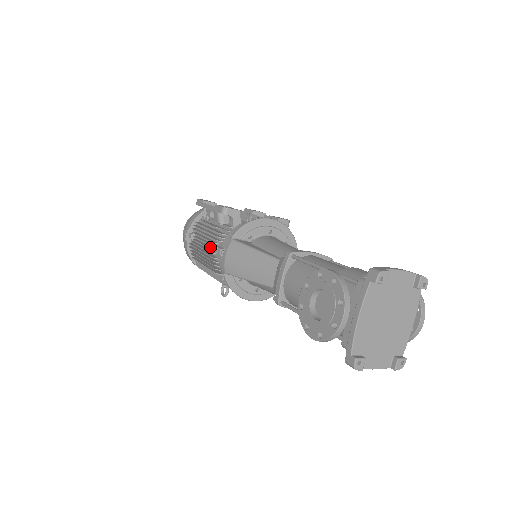
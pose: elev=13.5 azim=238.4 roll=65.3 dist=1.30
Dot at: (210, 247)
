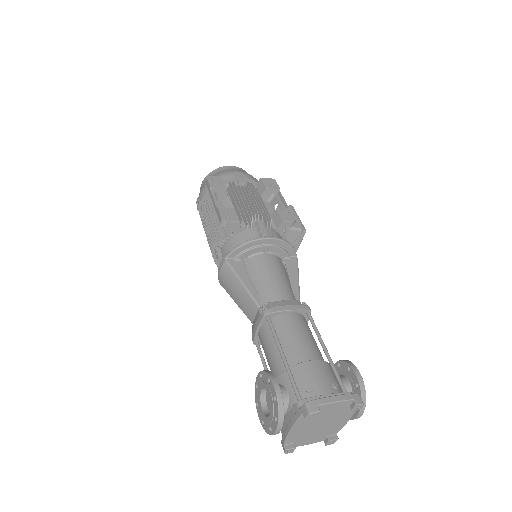
Dot at: occluded
